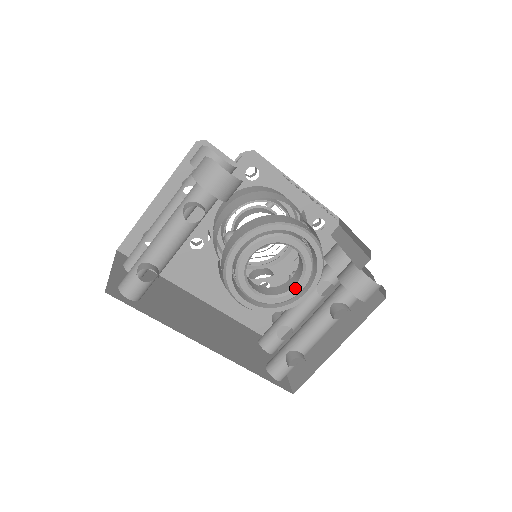
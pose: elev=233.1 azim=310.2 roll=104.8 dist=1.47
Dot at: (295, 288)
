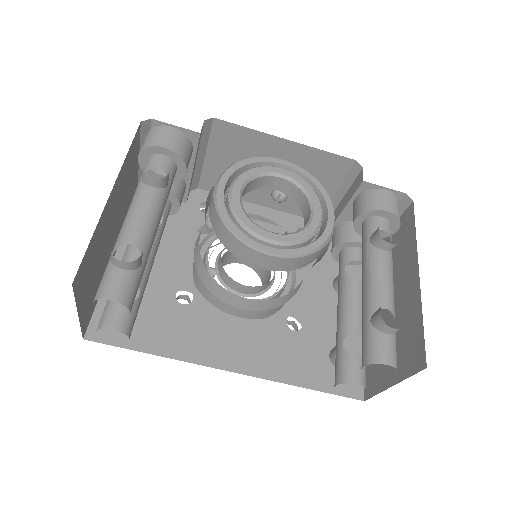
Dot at: (312, 215)
